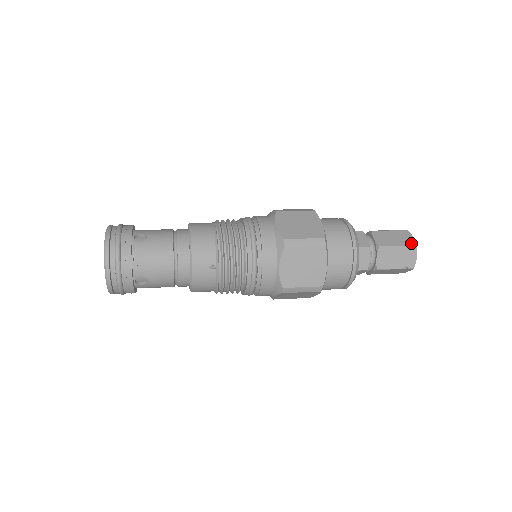
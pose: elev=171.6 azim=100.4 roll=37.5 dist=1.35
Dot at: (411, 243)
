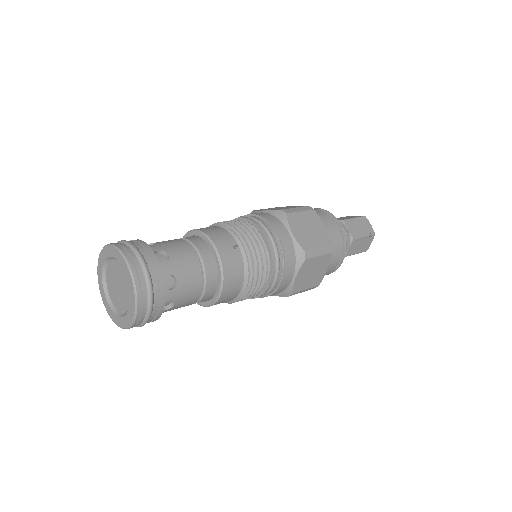
Dot at: (360, 216)
